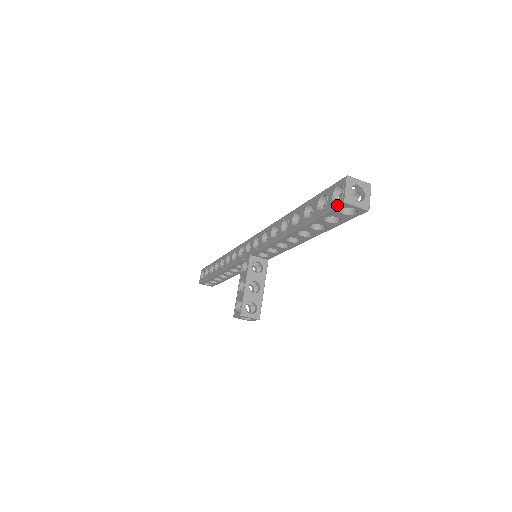
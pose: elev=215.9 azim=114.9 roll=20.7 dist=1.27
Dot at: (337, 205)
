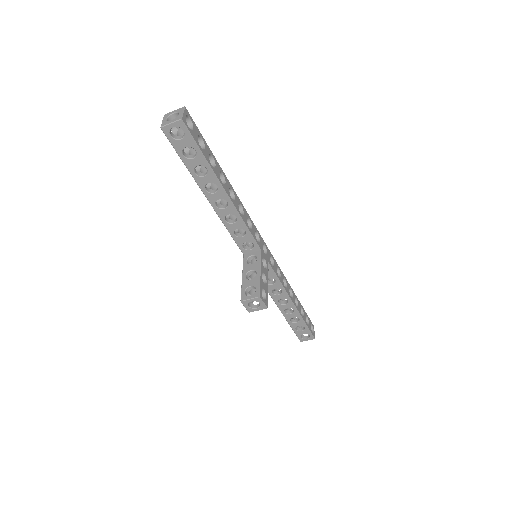
Dot at: (165, 135)
